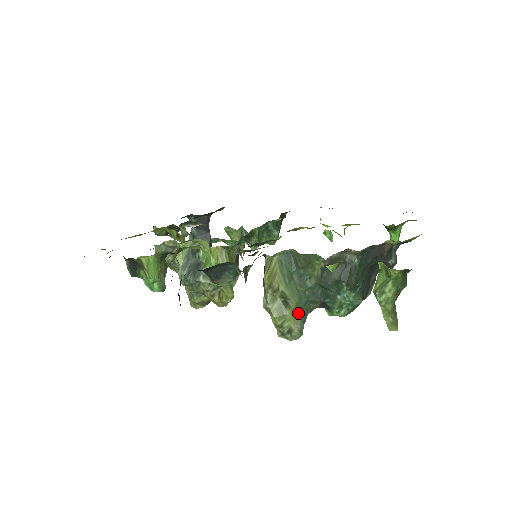
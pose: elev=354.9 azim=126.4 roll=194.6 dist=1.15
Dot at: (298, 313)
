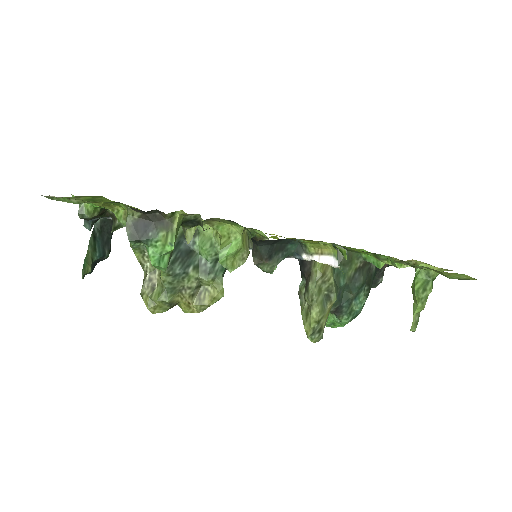
Dot at: (329, 312)
